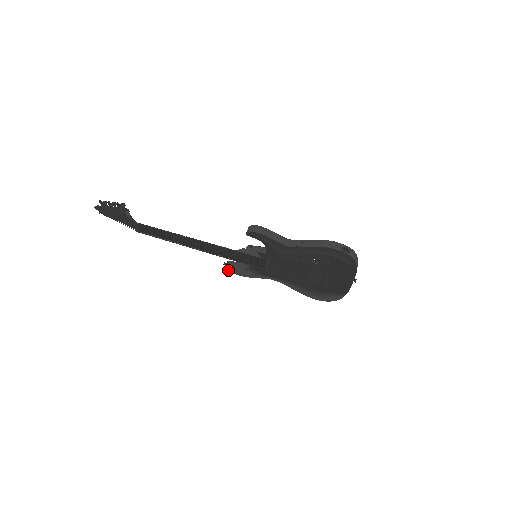
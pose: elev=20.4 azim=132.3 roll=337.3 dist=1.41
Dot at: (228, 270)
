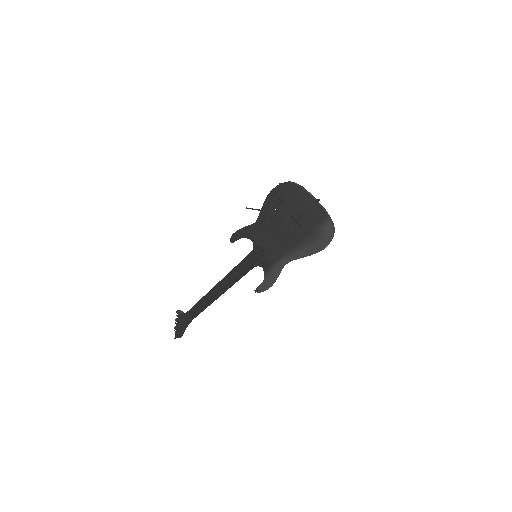
Dot at: (260, 292)
